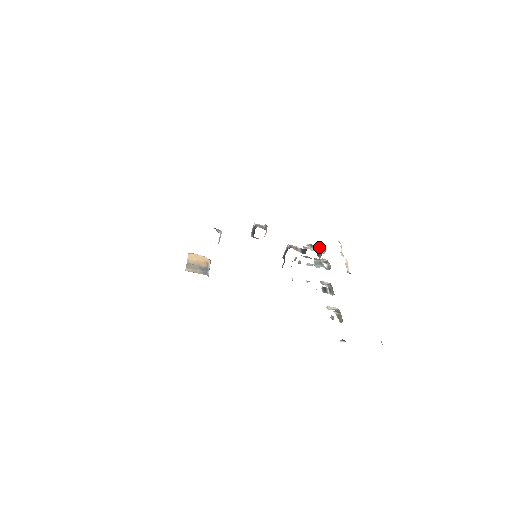
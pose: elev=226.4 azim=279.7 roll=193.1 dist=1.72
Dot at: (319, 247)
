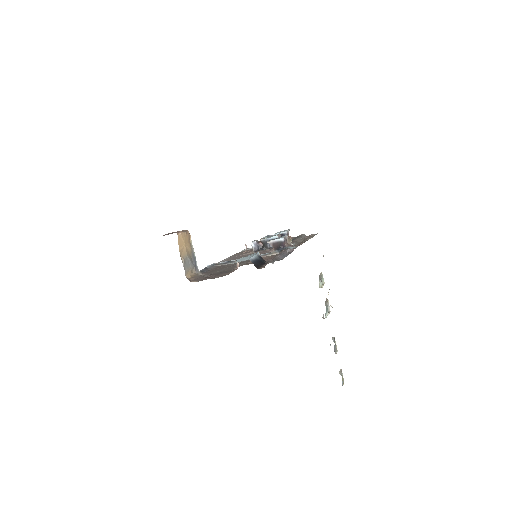
Dot at: (320, 275)
